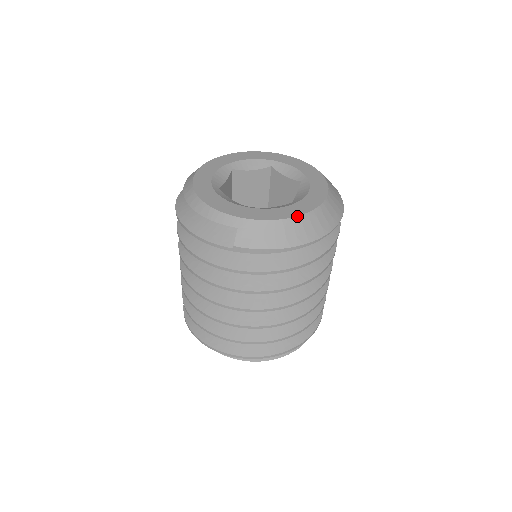
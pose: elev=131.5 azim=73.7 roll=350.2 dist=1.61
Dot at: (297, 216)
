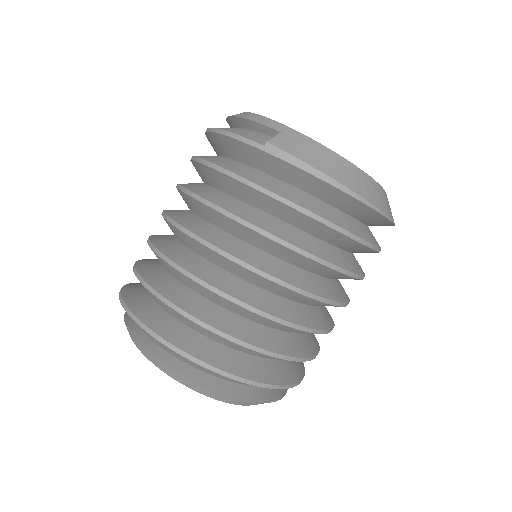
Dot at: (353, 164)
